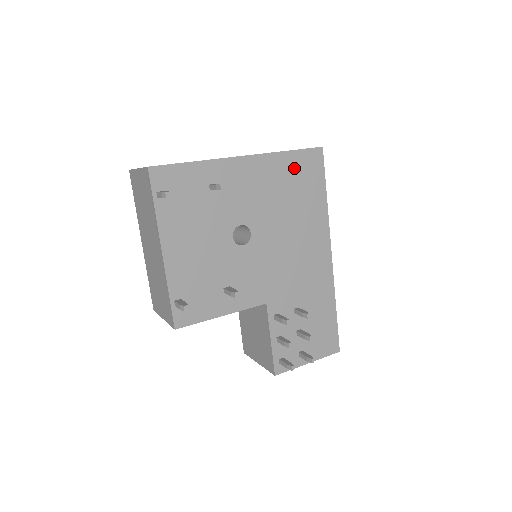
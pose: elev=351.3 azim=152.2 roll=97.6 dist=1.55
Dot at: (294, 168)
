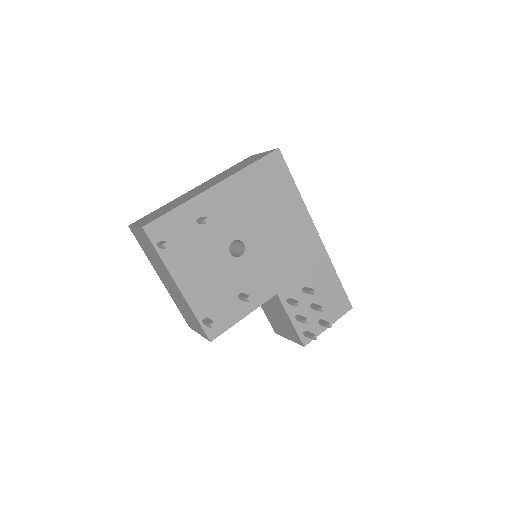
Dot at: (261, 176)
